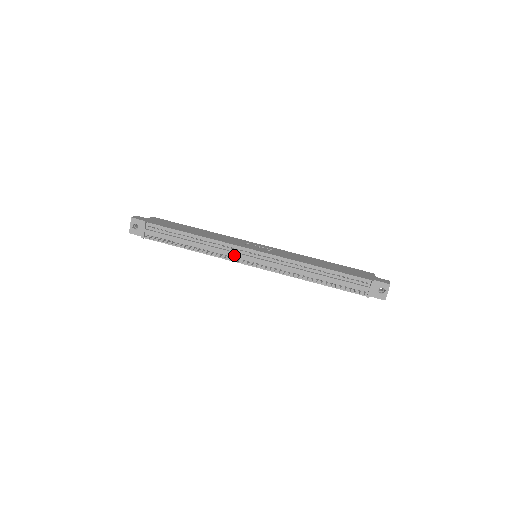
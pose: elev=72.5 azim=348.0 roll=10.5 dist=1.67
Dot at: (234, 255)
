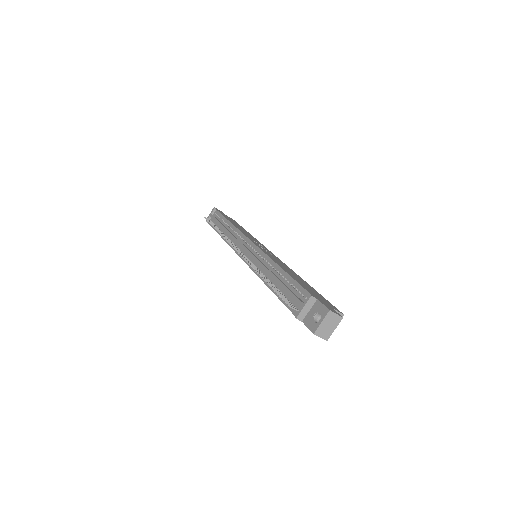
Dot at: (236, 242)
